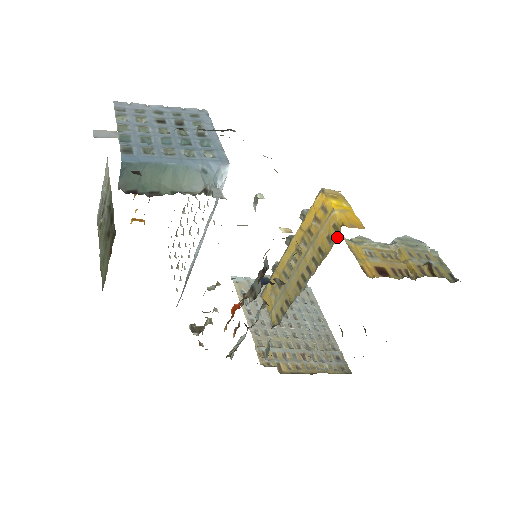
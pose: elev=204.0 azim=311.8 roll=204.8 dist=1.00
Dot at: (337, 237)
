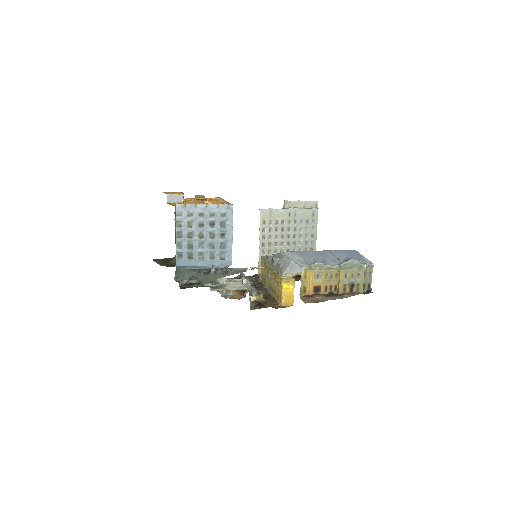
Dot at: (279, 302)
